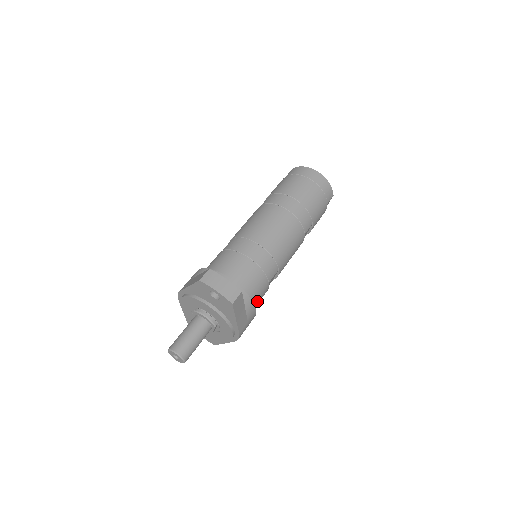
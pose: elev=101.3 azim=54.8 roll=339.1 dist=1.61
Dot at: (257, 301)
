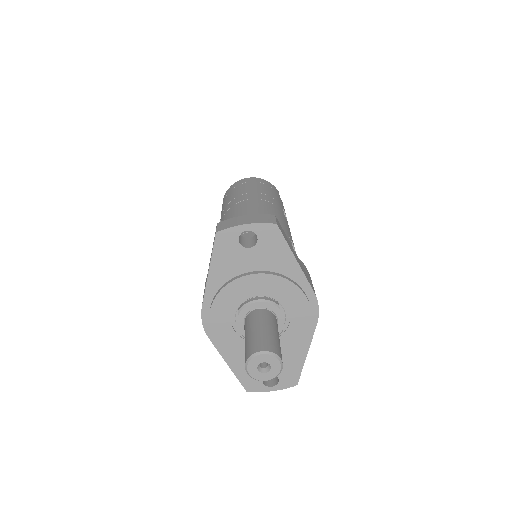
Dot at: occluded
